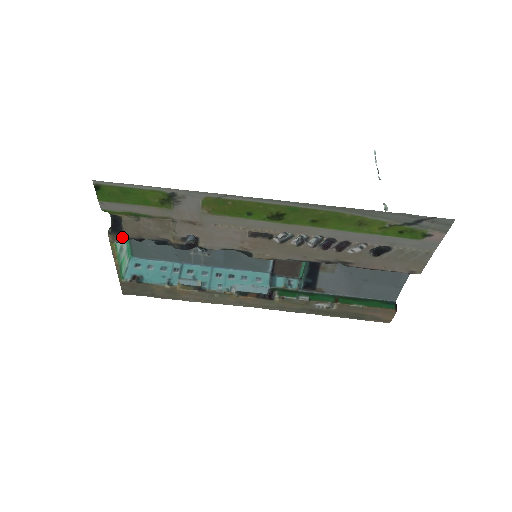
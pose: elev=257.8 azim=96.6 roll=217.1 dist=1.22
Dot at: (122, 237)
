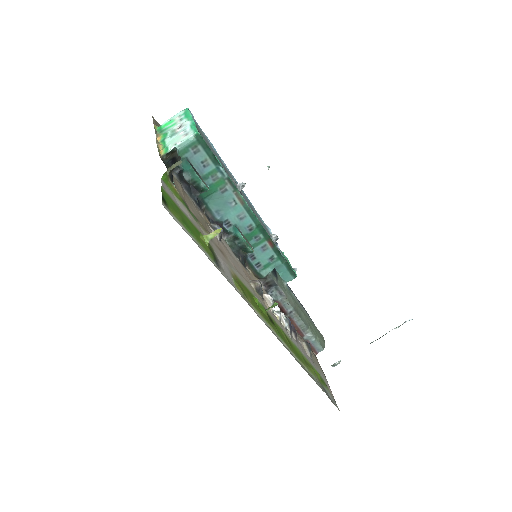
Dot at: occluded
